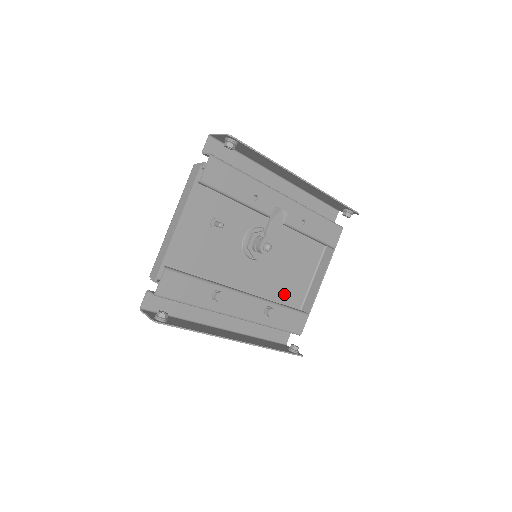
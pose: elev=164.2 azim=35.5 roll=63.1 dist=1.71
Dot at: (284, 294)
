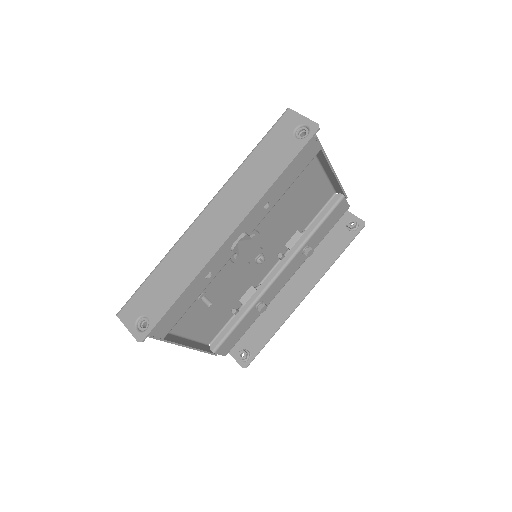
Dot at: (306, 208)
